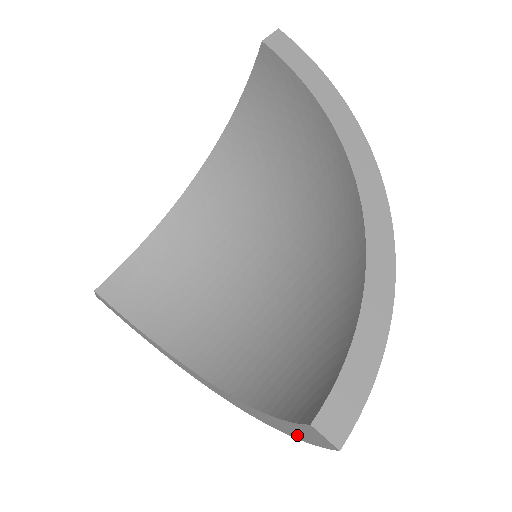
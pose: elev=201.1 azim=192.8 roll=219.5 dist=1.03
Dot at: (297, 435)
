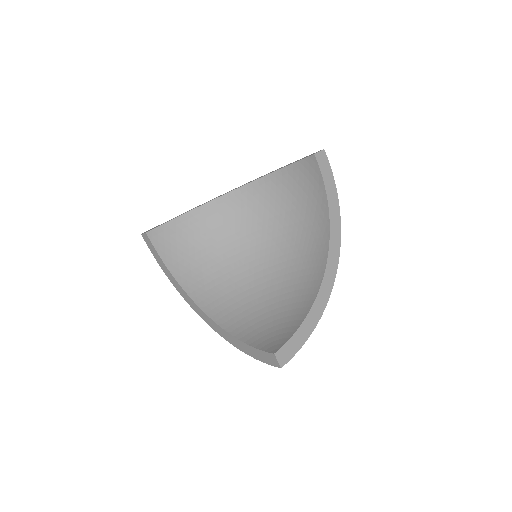
Dot at: (256, 356)
